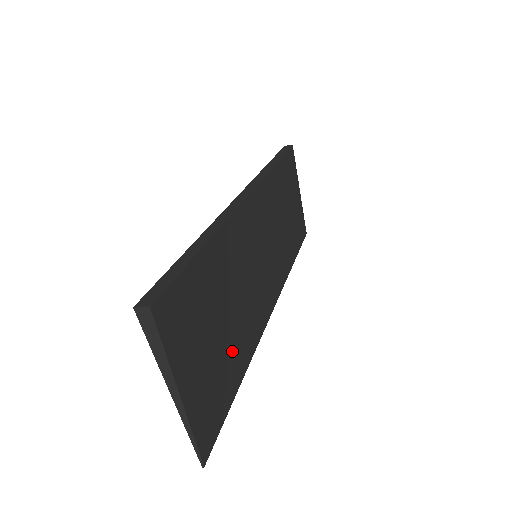
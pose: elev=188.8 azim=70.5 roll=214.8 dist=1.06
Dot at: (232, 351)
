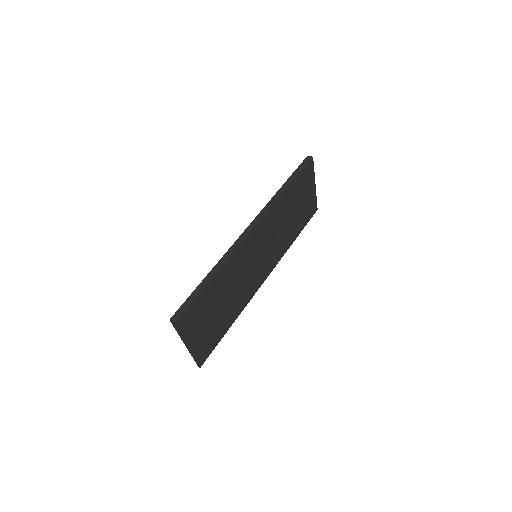
Dot at: (225, 317)
